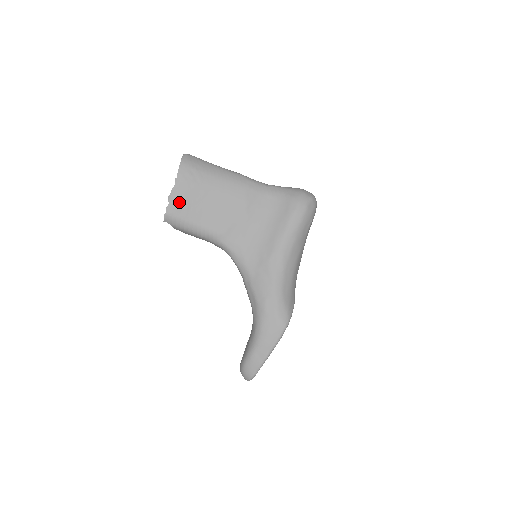
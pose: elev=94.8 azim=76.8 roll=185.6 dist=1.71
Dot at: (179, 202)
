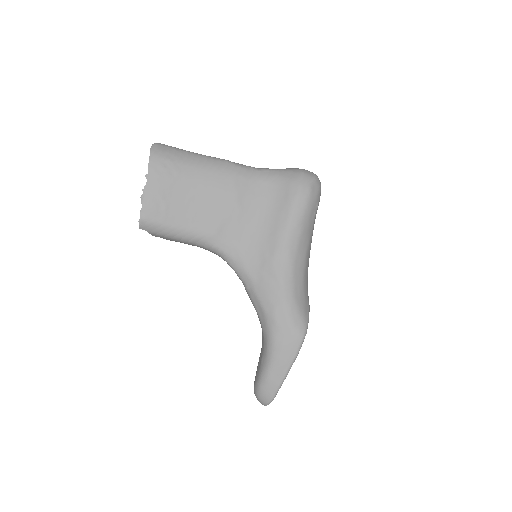
Dot at: (155, 203)
